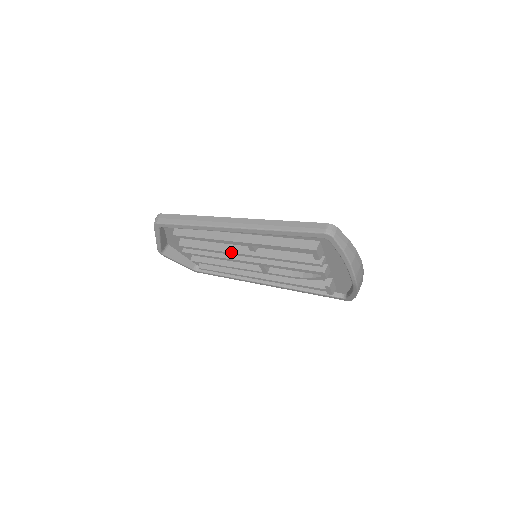
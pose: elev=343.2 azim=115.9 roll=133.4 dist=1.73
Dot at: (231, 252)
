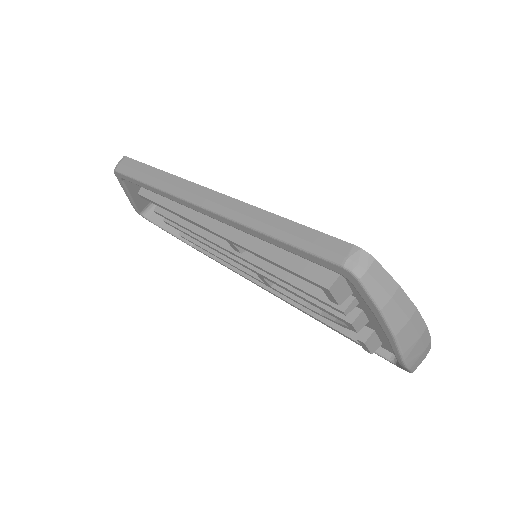
Dot at: (214, 242)
